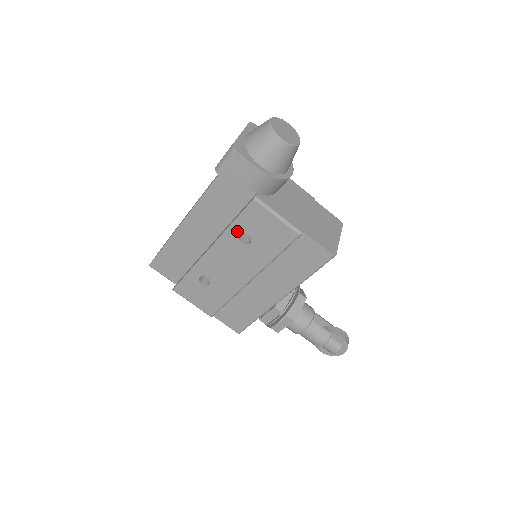
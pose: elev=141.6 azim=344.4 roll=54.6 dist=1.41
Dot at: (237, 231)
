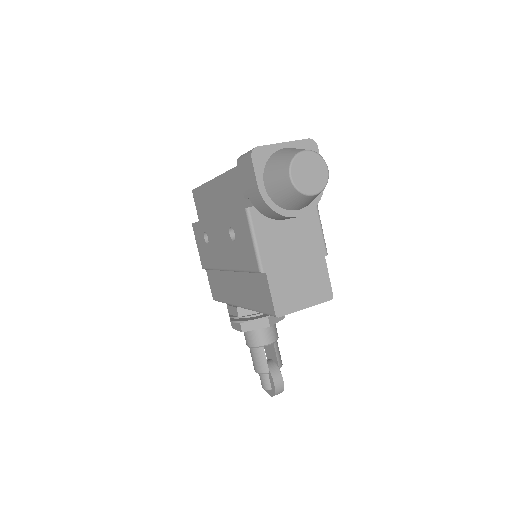
Dot at: (230, 222)
